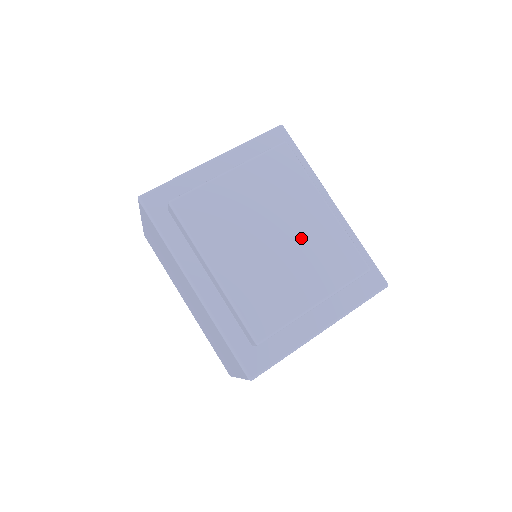
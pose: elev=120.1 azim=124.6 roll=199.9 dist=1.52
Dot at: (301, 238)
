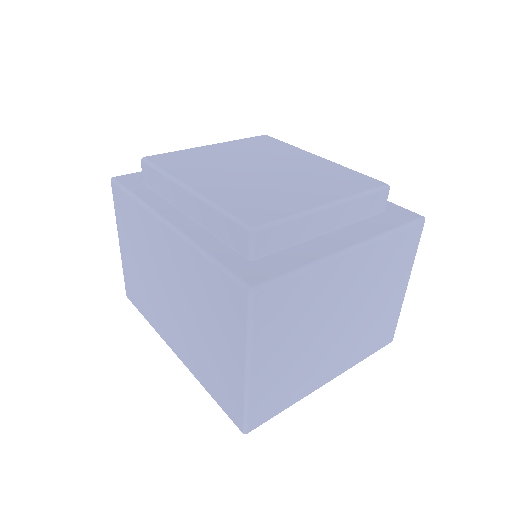
Dot at: (295, 170)
